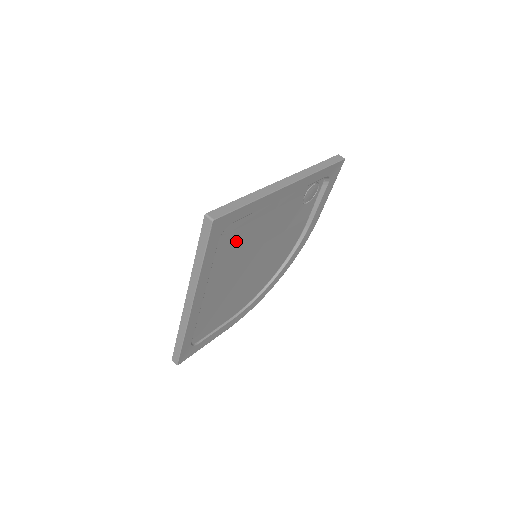
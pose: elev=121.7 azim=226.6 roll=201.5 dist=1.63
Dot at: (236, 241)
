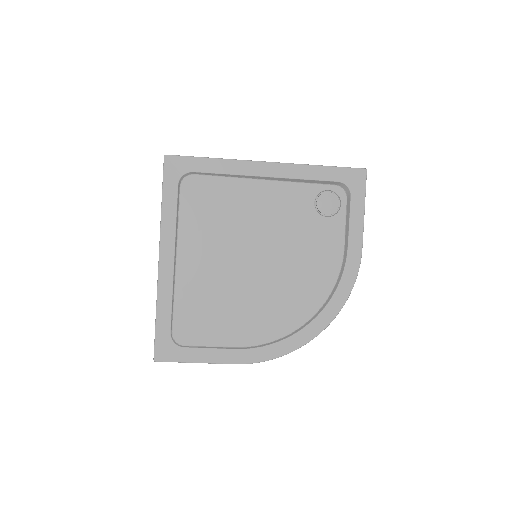
Dot at: (210, 207)
